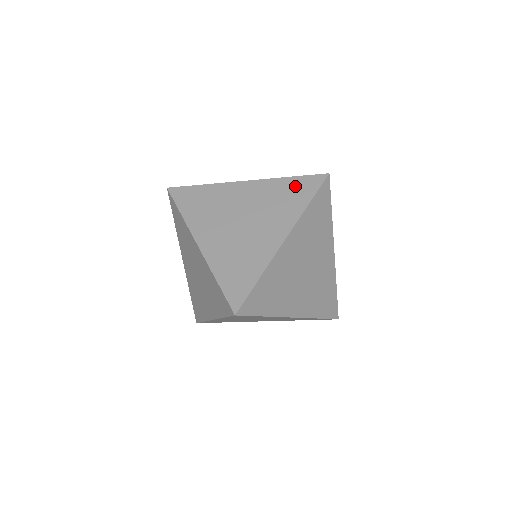
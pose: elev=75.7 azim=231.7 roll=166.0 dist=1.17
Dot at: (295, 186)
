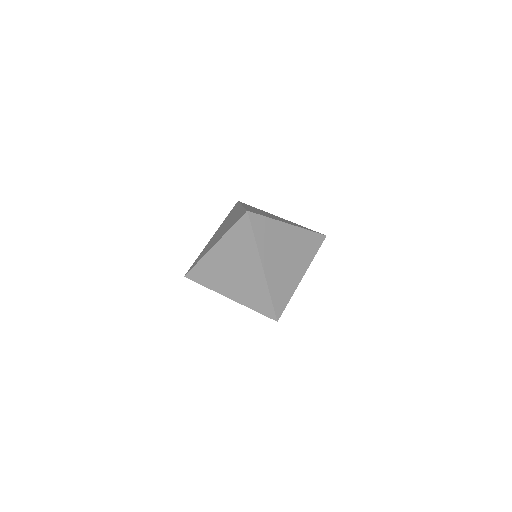
Dot at: occluded
